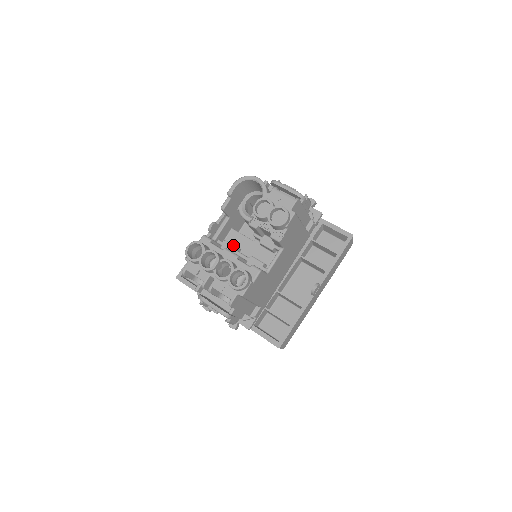
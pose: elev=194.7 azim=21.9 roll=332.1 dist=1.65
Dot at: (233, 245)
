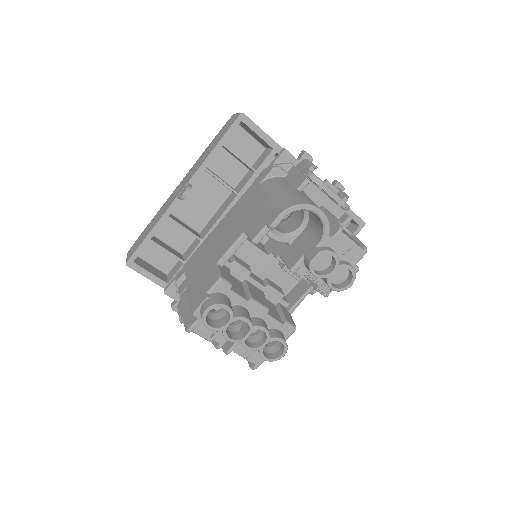
Dot at: (246, 269)
